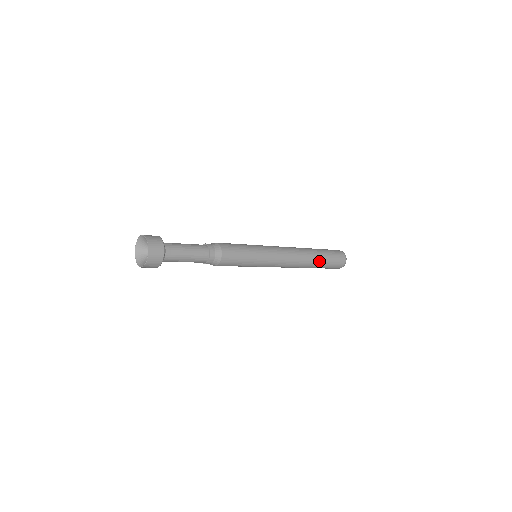
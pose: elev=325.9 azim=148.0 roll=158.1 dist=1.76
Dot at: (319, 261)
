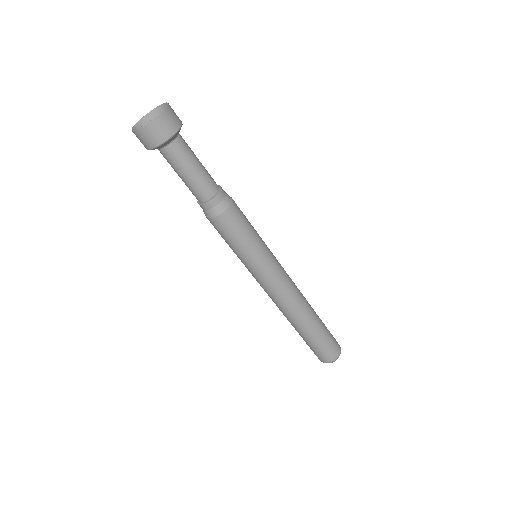
Dot at: (318, 319)
